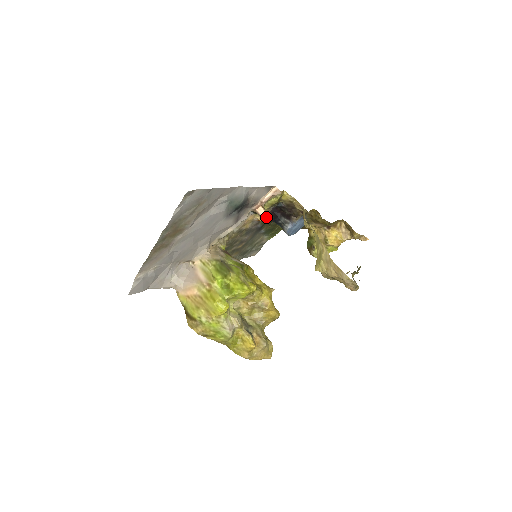
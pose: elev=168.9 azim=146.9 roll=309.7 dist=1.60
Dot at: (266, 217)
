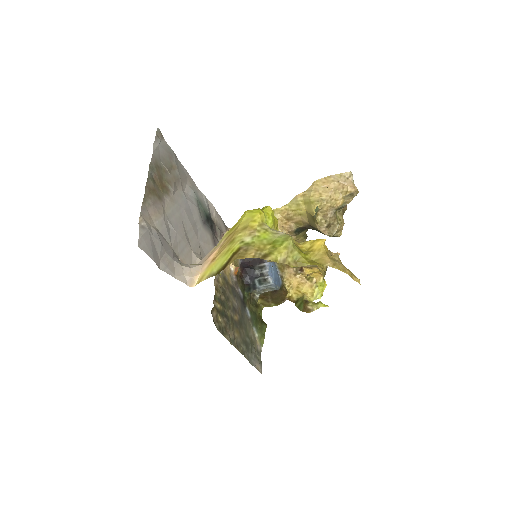
Dot at: (241, 279)
